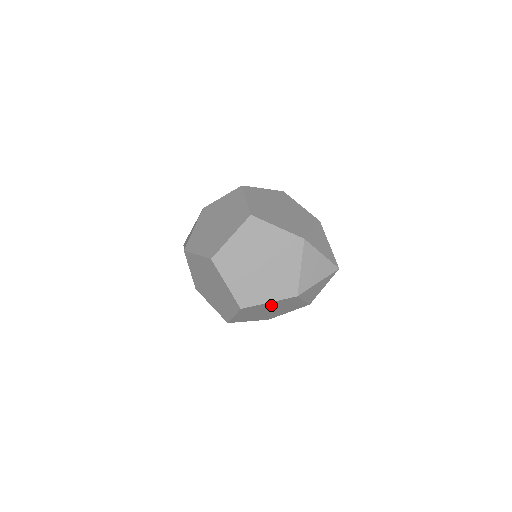
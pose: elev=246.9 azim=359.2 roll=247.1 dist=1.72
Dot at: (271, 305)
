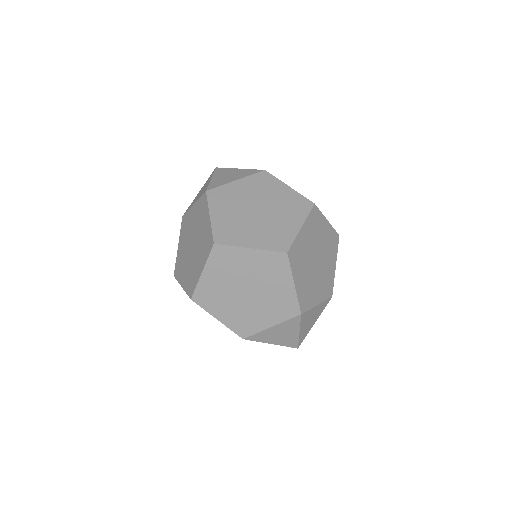
Dot at: occluded
